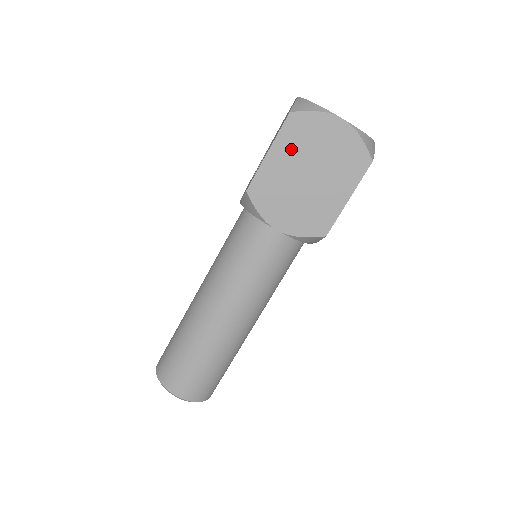
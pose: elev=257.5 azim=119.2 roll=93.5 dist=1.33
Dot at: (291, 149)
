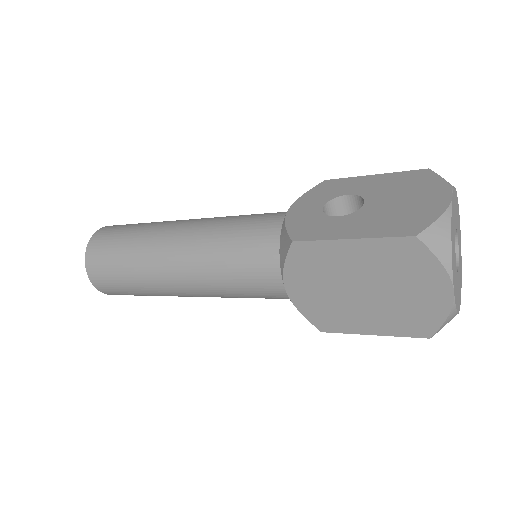
Dot at: (375, 260)
